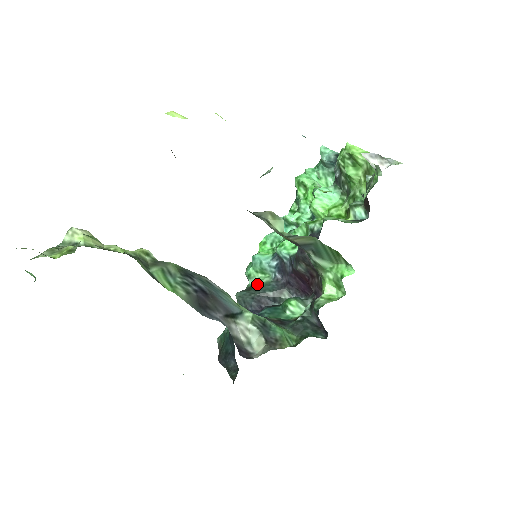
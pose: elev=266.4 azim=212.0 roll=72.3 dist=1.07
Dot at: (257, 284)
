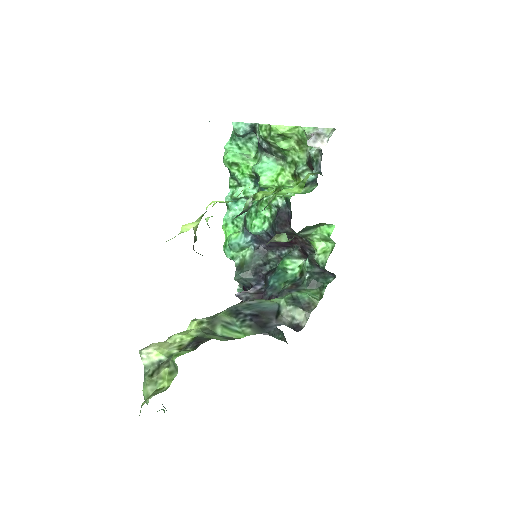
Dot at: (244, 261)
